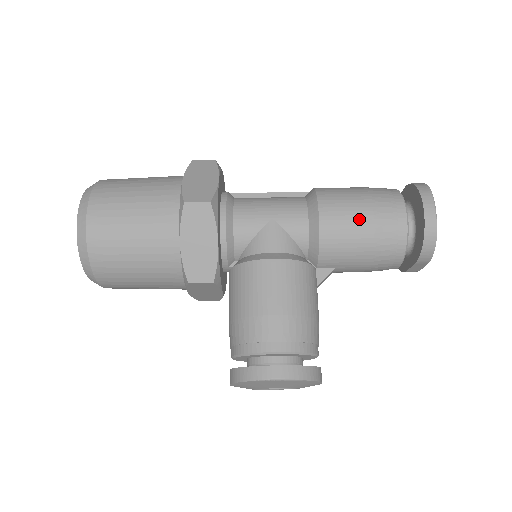
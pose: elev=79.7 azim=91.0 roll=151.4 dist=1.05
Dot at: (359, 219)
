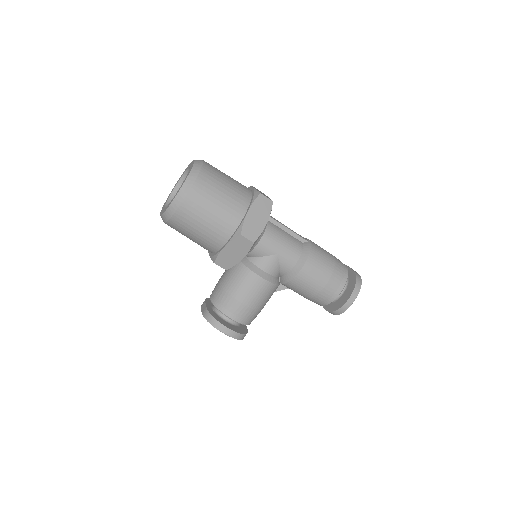
Dot at: (317, 284)
